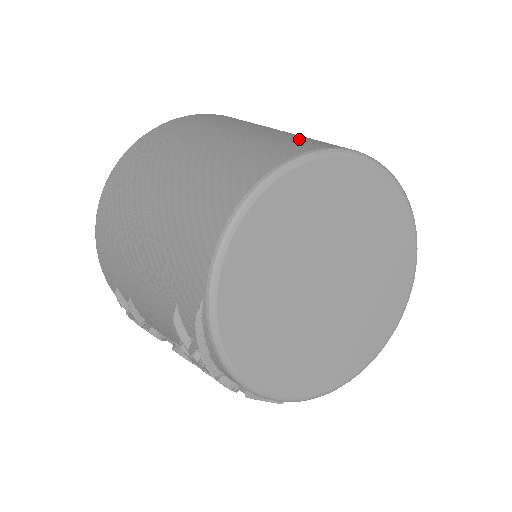
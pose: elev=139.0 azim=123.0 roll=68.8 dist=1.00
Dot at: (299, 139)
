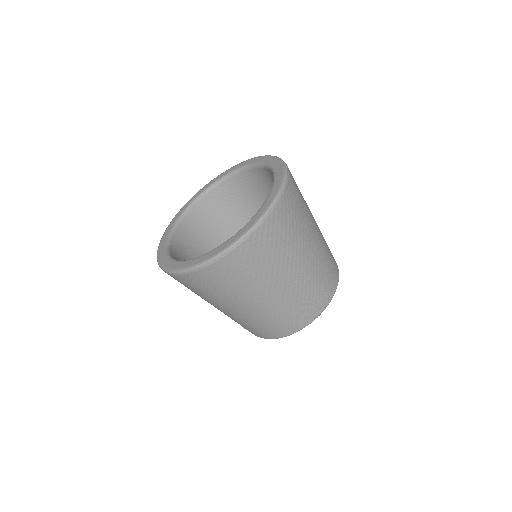
Dot at: (309, 303)
